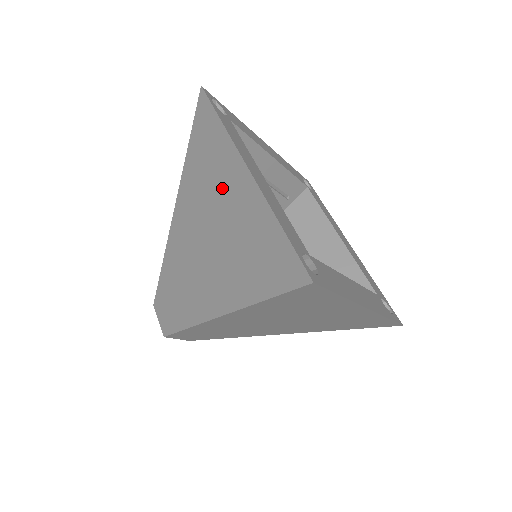
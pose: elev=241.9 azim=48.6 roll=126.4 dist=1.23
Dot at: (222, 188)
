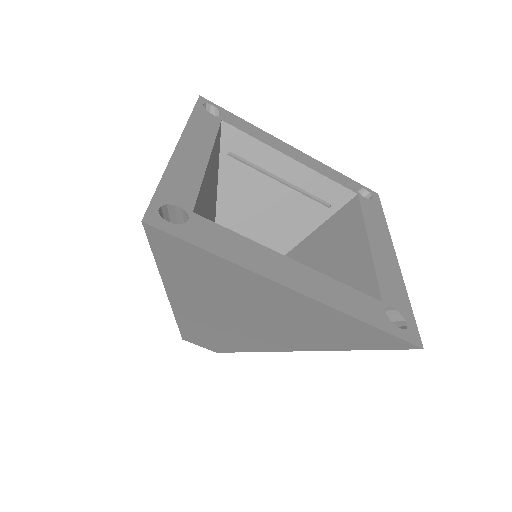
Dot at: occluded
